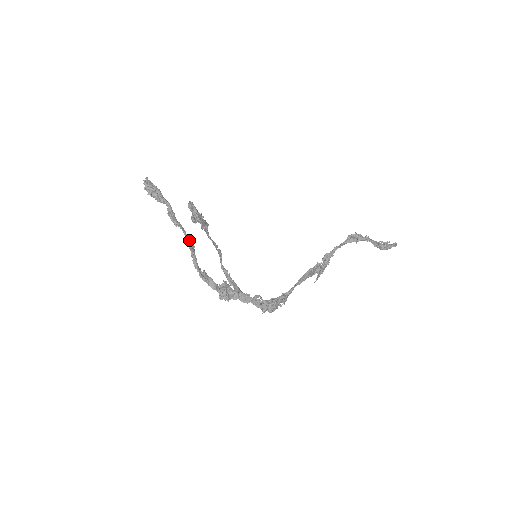
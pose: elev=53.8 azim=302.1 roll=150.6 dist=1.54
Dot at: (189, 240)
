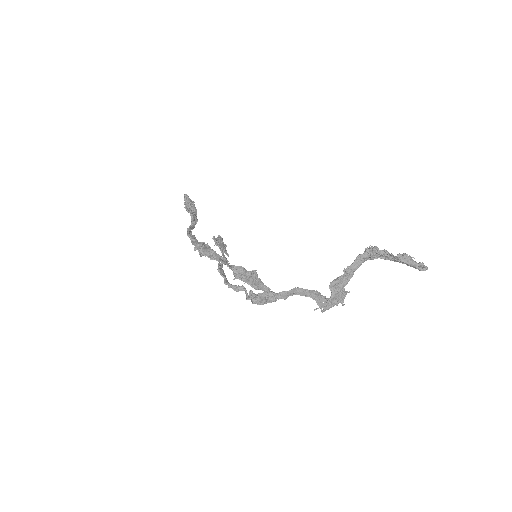
Dot at: (194, 214)
